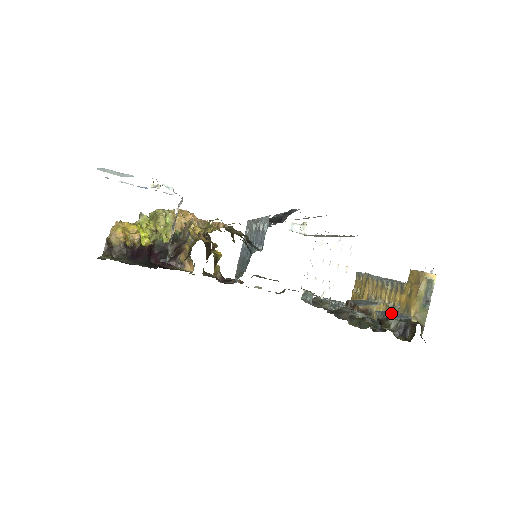
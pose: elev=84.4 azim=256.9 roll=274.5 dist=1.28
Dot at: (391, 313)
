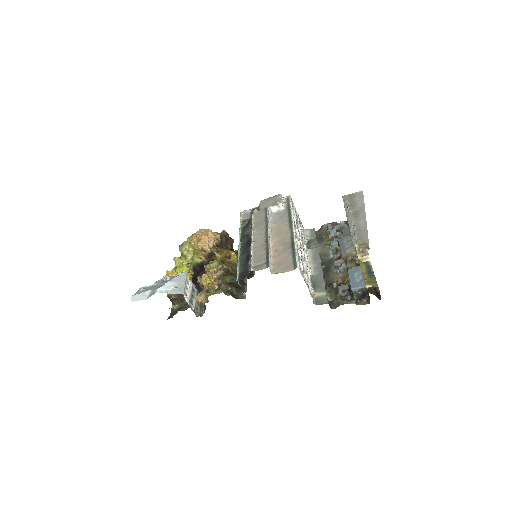
Dot at: (357, 273)
